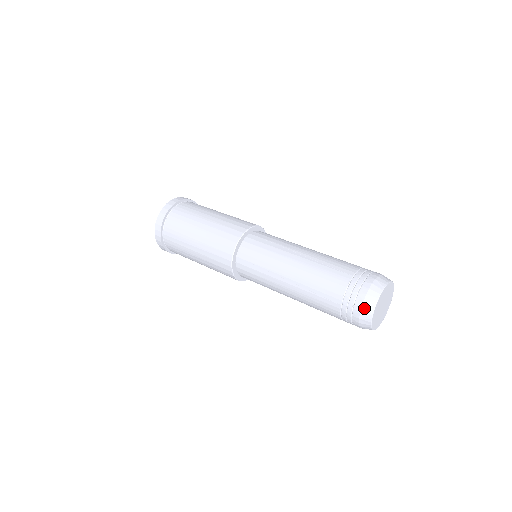
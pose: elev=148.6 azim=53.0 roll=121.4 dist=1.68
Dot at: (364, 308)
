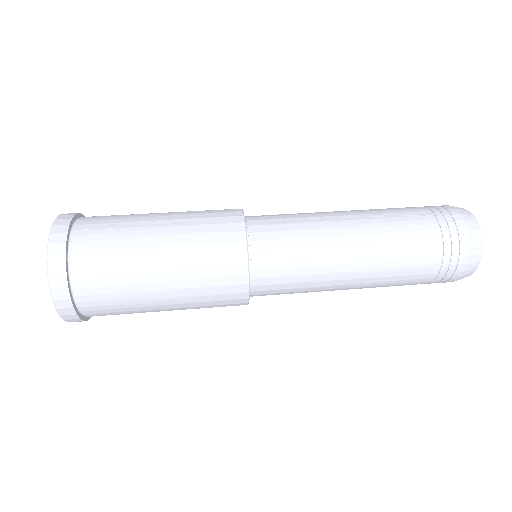
Dot at: occluded
